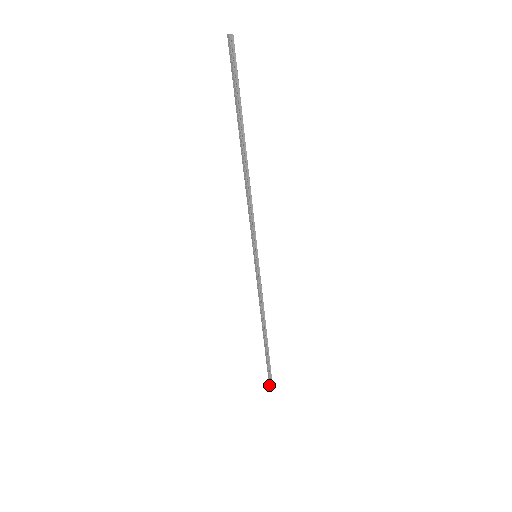
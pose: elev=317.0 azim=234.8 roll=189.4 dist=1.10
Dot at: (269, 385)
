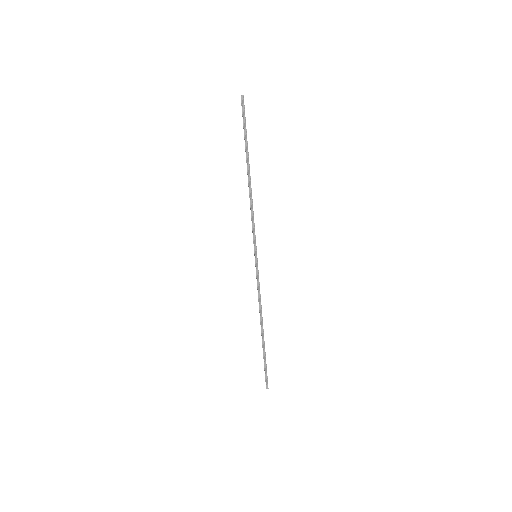
Dot at: (266, 387)
